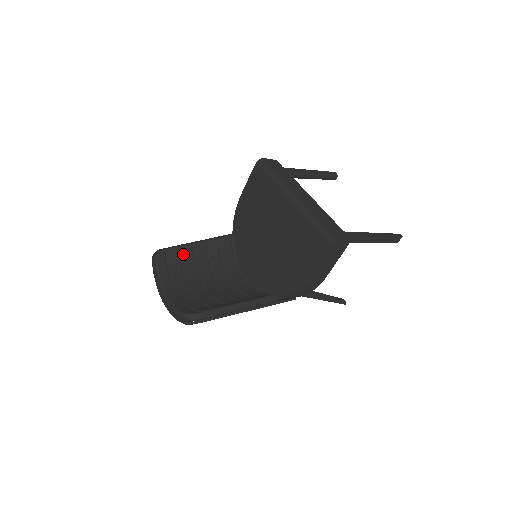
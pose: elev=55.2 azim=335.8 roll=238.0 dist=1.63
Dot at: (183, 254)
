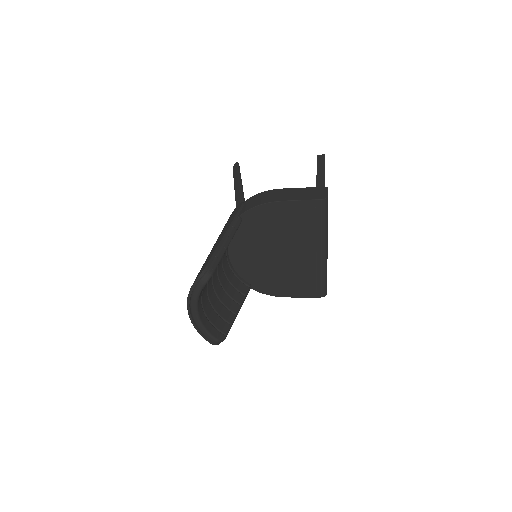
Dot at: occluded
